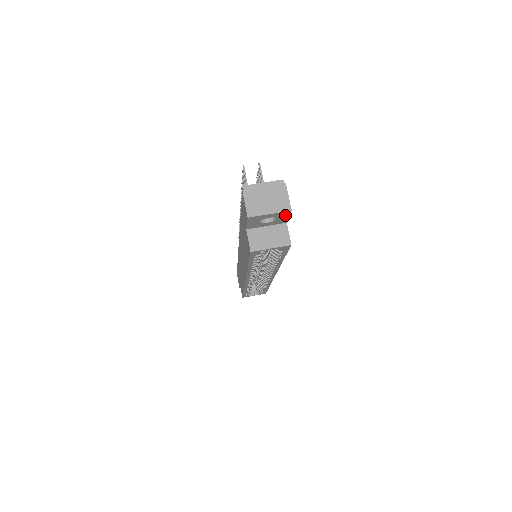
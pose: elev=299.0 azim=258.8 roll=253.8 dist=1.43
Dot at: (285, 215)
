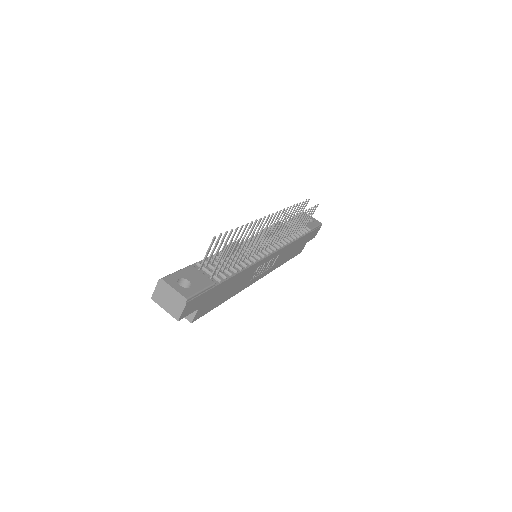
Dot at: occluded
